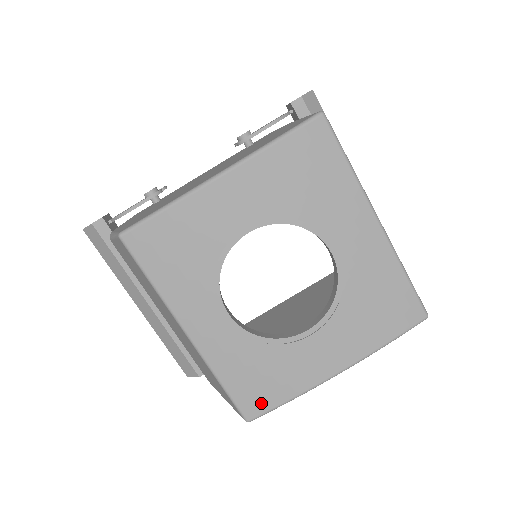
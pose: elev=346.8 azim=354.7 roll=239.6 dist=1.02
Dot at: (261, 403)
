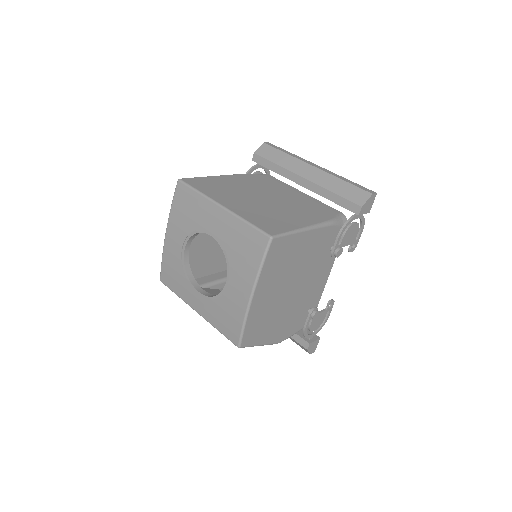
Dot at: (235, 333)
